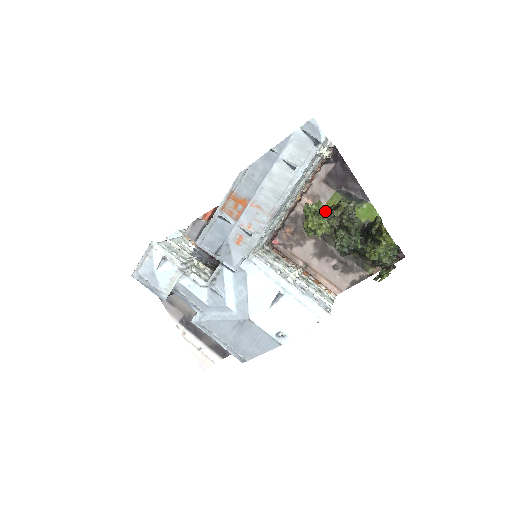
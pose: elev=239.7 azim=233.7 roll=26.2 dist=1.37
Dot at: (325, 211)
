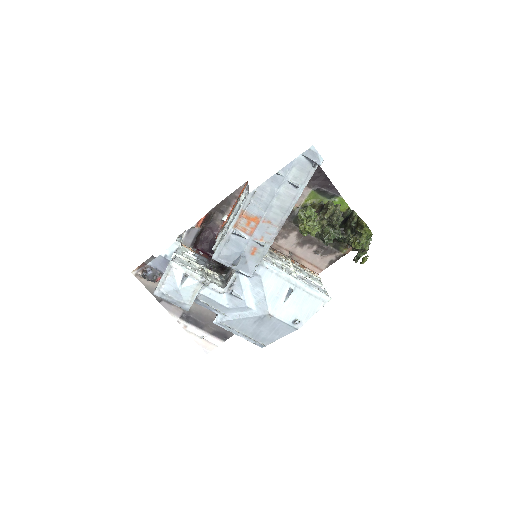
Dot at: (316, 214)
